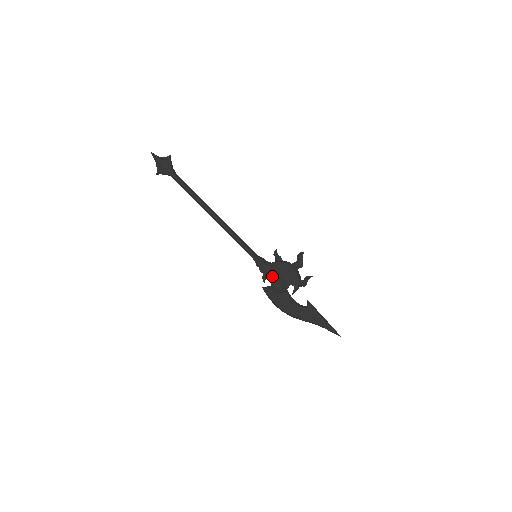
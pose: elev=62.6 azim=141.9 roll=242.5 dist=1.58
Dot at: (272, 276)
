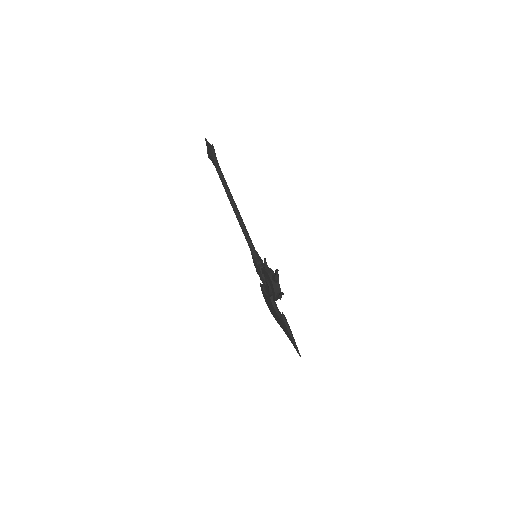
Dot at: (262, 279)
